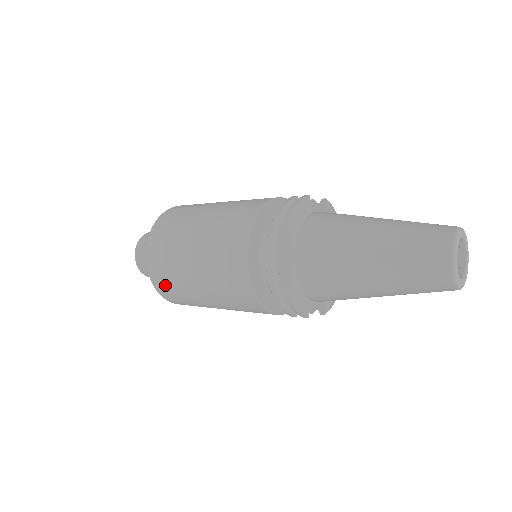
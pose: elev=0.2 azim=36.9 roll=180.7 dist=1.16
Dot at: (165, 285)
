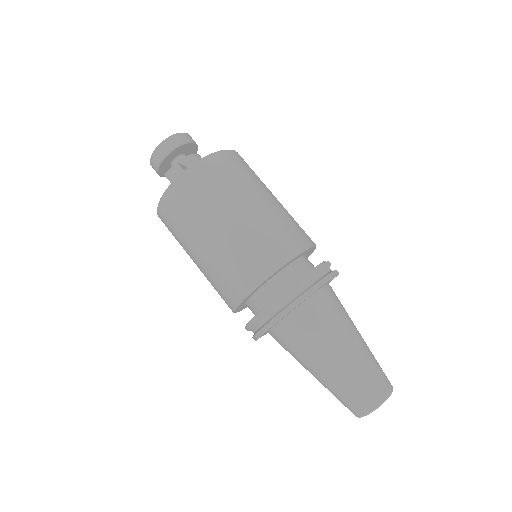
Dot at: (172, 214)
